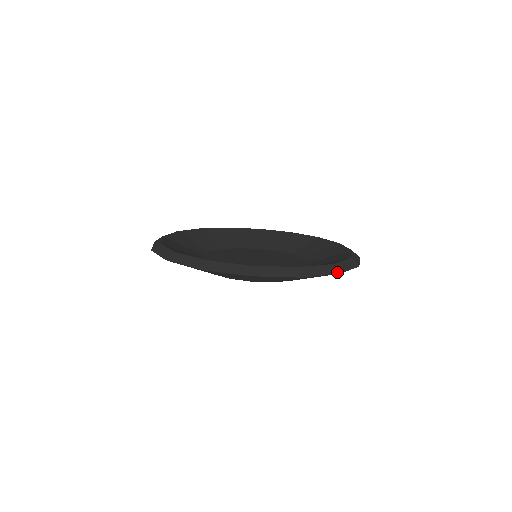
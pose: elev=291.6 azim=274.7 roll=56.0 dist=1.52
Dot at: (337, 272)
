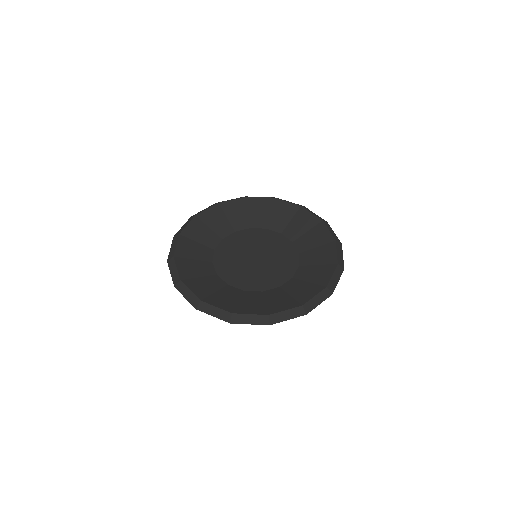
Dot at: (330, 294)
